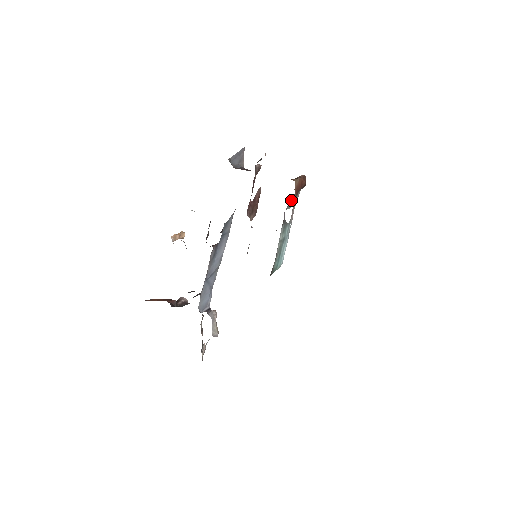
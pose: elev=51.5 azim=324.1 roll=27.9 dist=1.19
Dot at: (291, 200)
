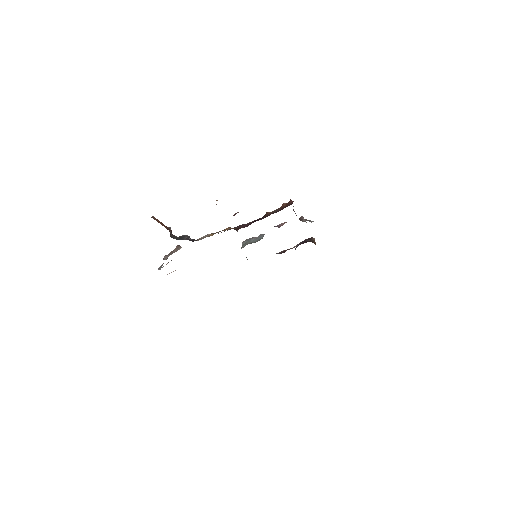
Dot at: occluded
